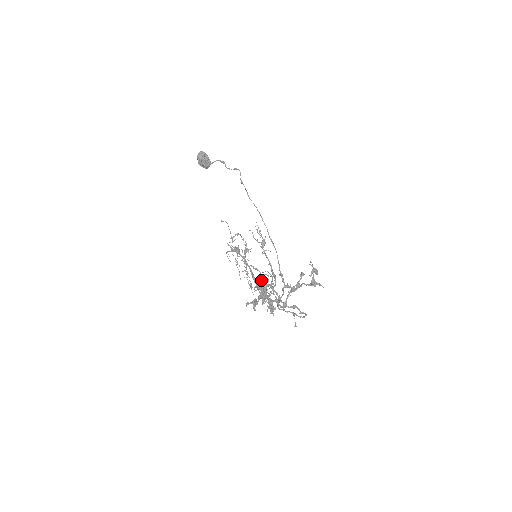
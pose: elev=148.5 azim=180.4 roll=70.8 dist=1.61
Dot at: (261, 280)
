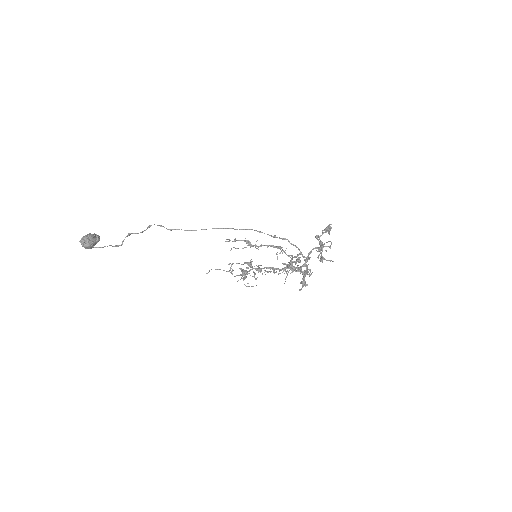
Dot at: (293, 271)
